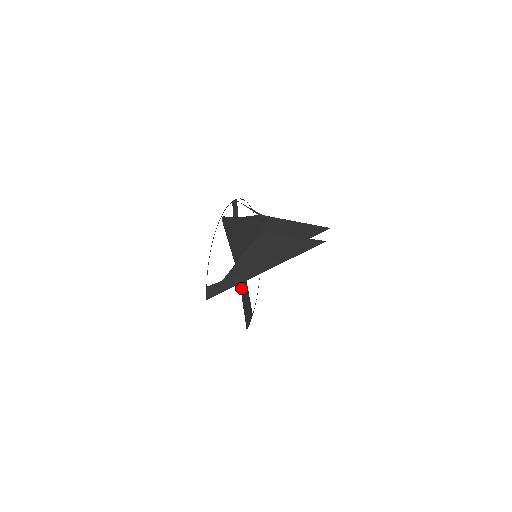
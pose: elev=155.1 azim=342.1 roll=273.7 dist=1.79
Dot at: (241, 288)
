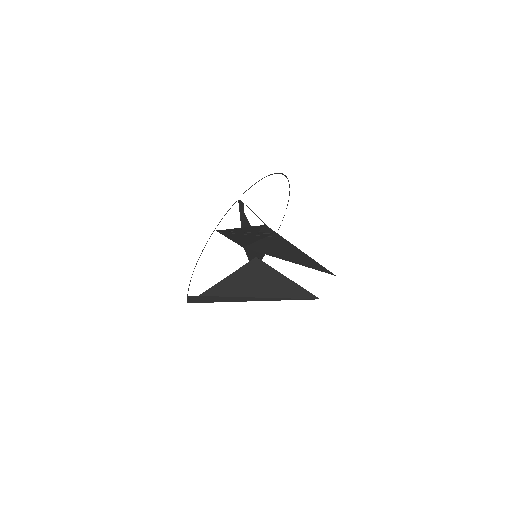
Dot at: (247, 252)
